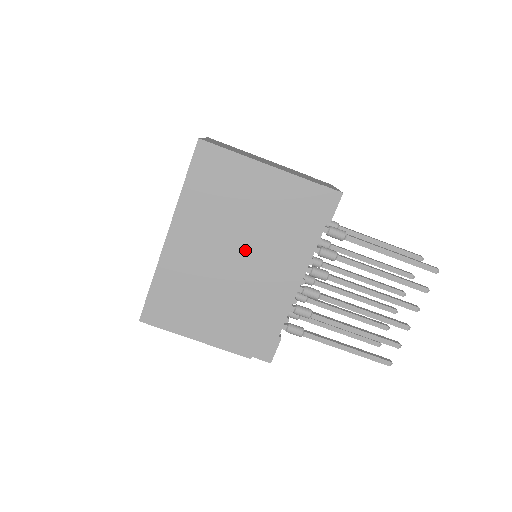
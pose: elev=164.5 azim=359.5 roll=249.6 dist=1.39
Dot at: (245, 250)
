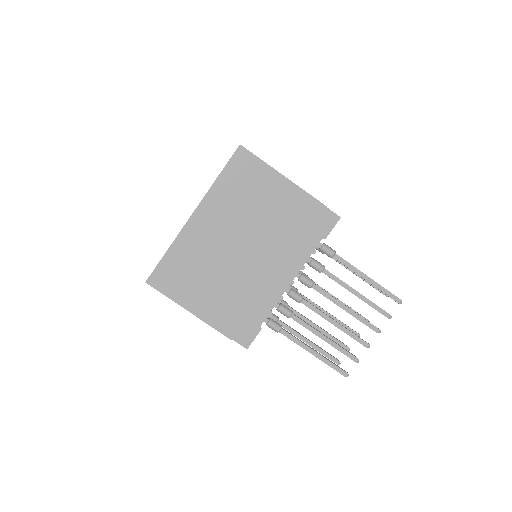
Dot at: (252, 243)
